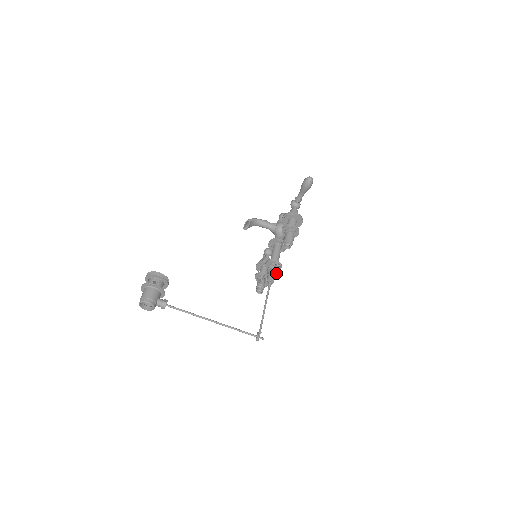
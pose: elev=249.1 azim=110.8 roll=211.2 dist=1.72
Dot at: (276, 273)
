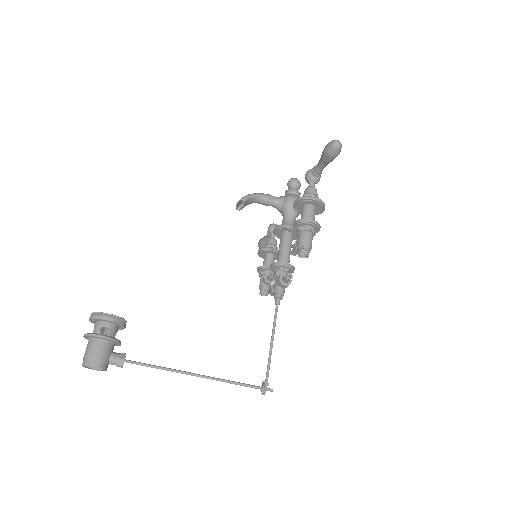
Dot at: (286, 286)
